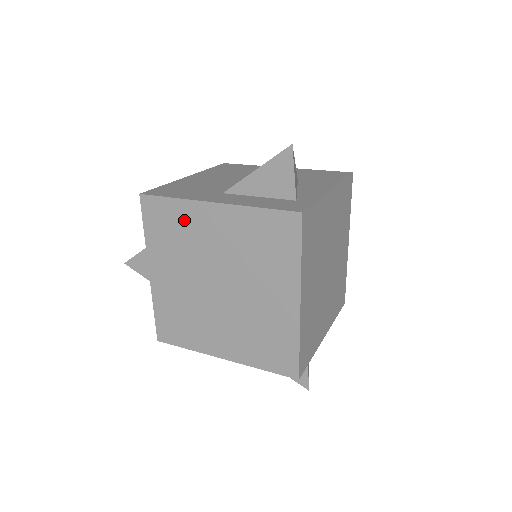
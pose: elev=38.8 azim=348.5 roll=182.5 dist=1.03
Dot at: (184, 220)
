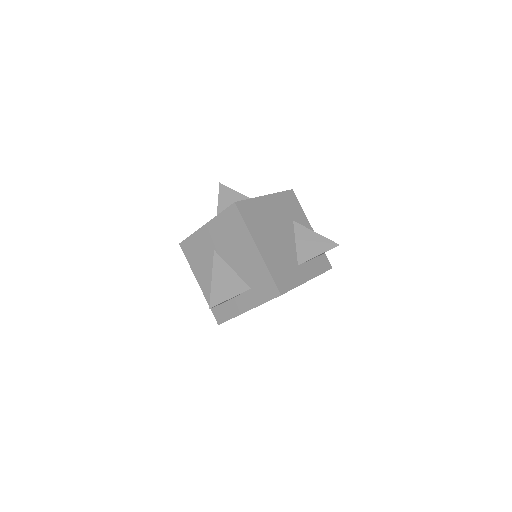
Dot at: occluded
